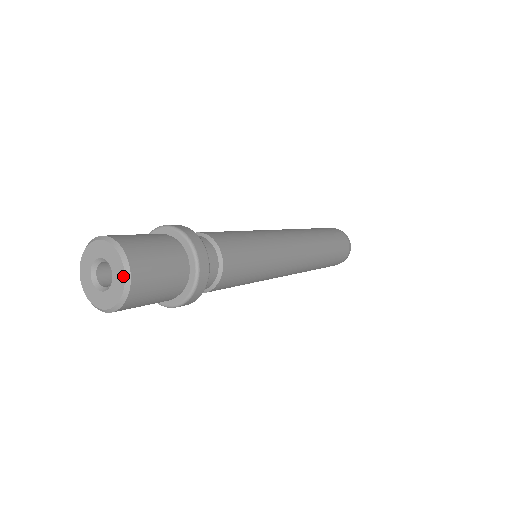
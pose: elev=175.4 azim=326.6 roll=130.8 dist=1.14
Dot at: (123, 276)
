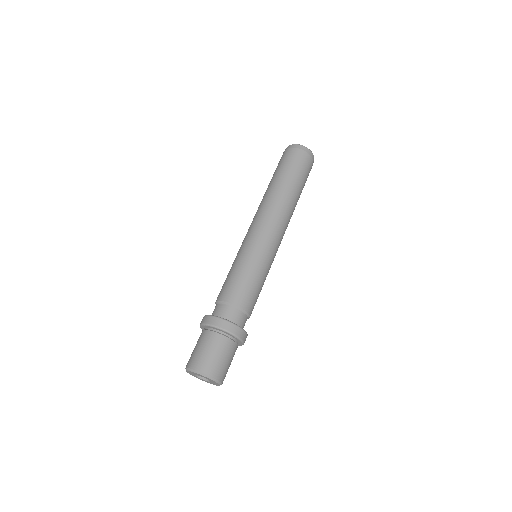
Dot at: (213, 381)
